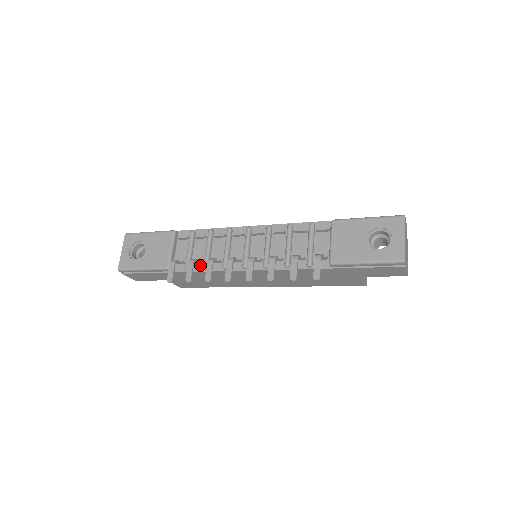
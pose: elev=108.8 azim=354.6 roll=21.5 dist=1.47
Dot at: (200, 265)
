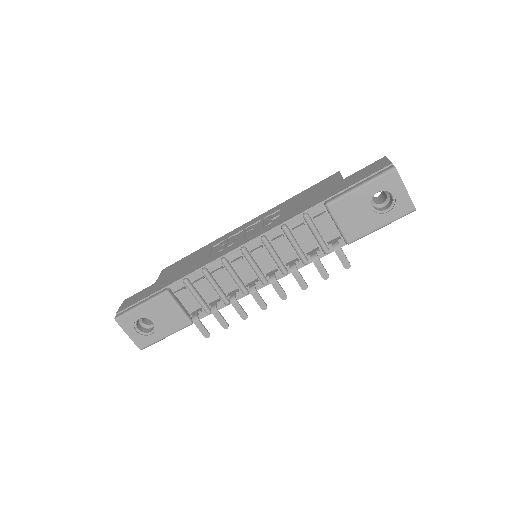
Dot at: (219, 303)
